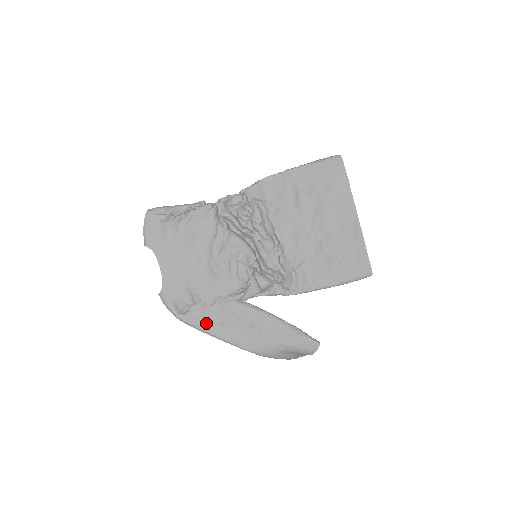
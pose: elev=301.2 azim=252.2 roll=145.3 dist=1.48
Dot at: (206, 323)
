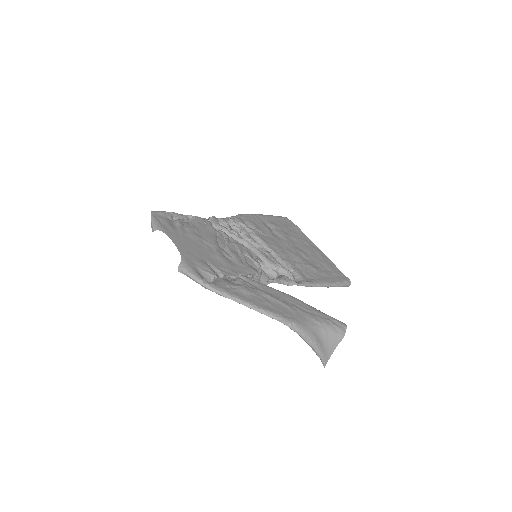
Dot at: (235, 292)
